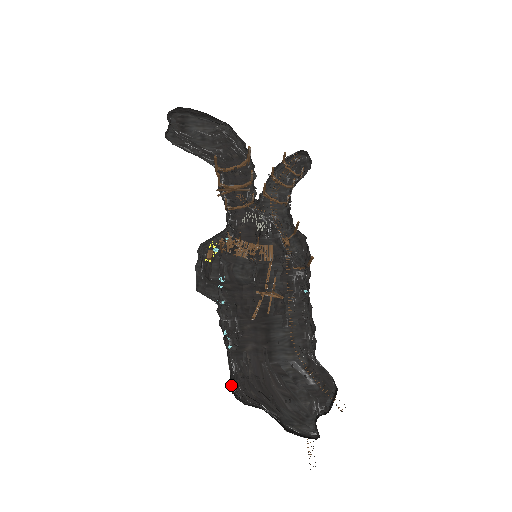
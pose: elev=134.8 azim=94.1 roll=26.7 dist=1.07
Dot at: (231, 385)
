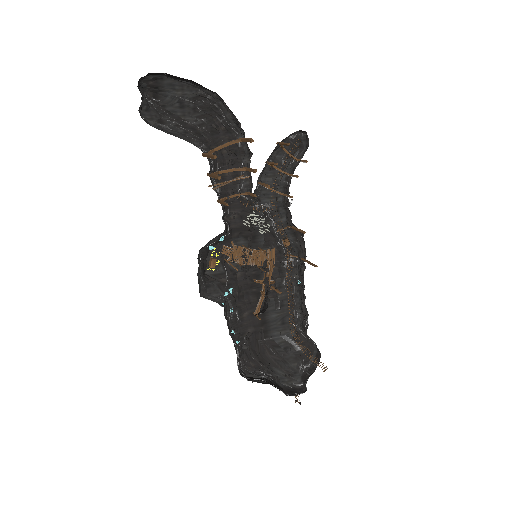
Dot at: occluded
